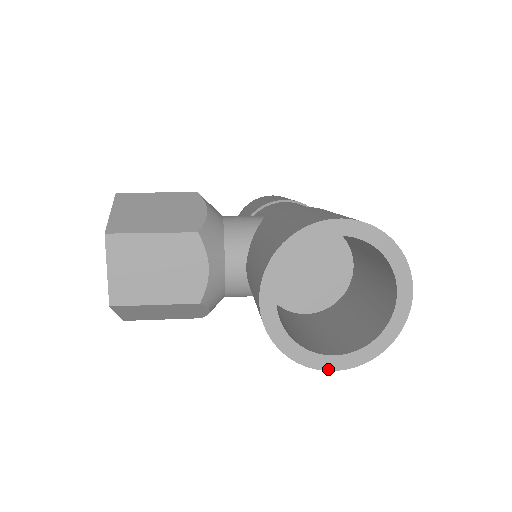
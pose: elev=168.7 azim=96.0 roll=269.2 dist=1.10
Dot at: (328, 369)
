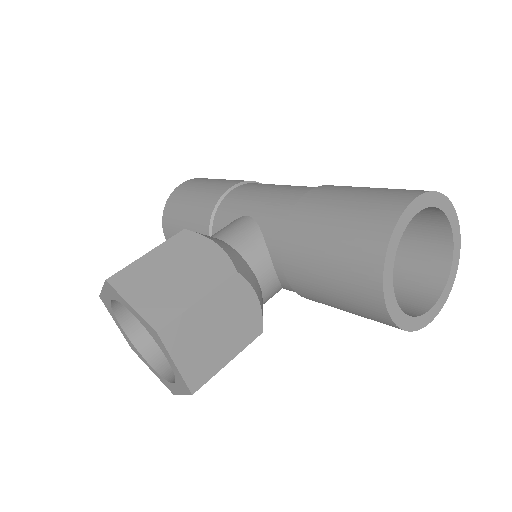
Dot at: (432, 319)
